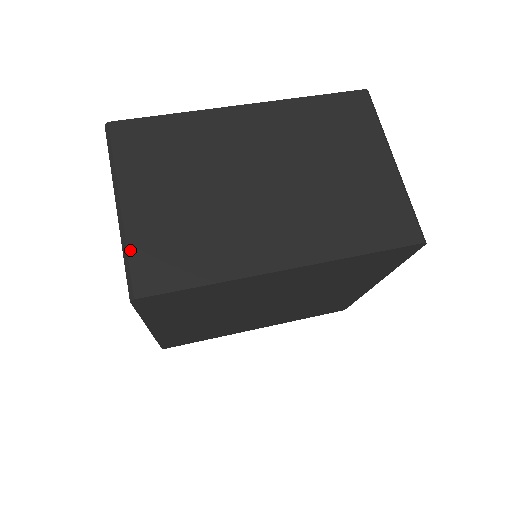
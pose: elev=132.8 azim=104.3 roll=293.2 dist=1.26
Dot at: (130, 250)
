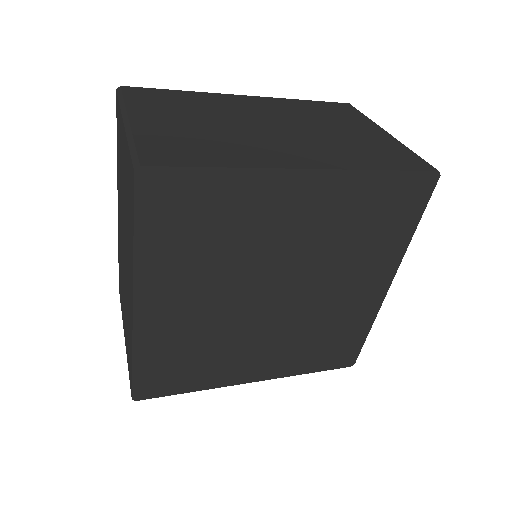
Dot at: (137, 140)
